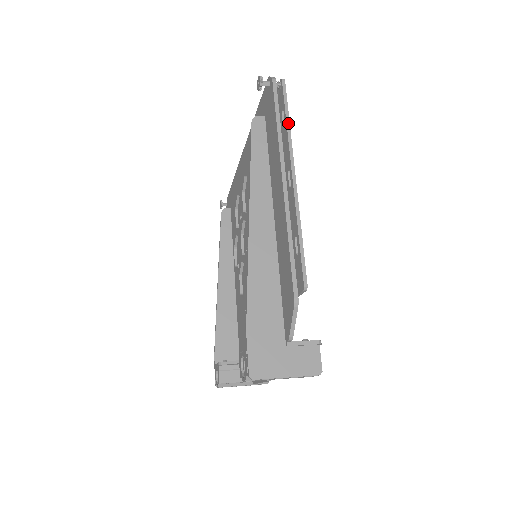
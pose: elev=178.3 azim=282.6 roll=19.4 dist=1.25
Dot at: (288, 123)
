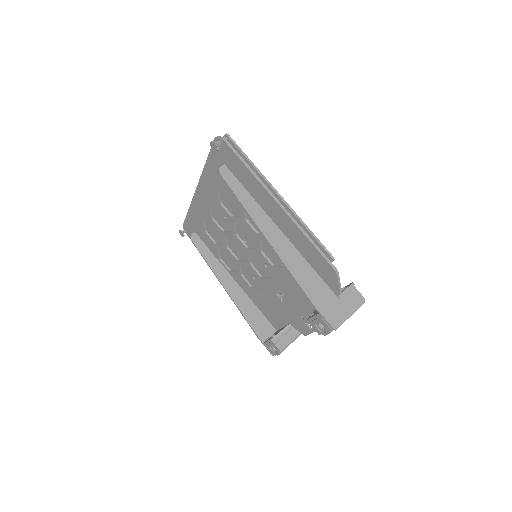
Dot at: (252, 163)
